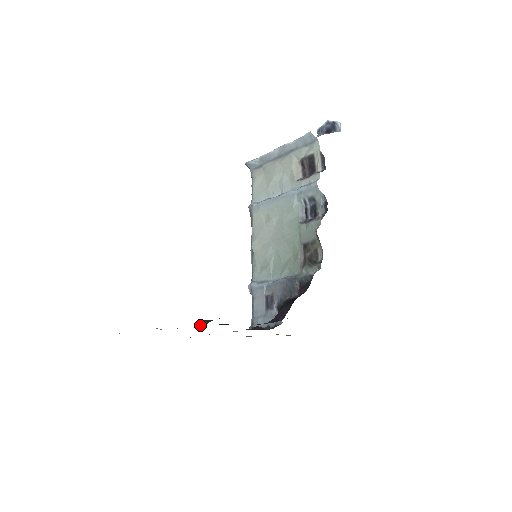
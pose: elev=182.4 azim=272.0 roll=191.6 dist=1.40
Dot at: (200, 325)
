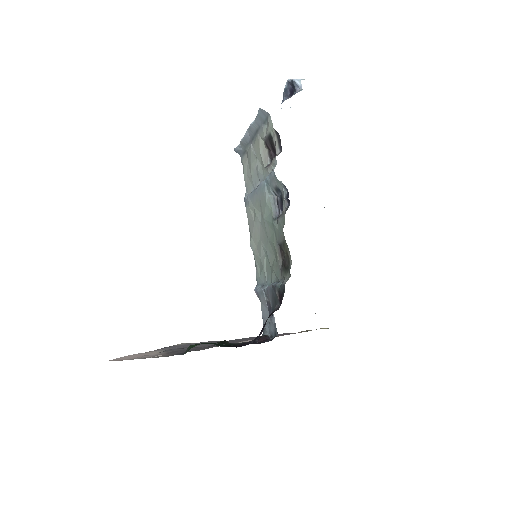
Dot at: (185, 352)
